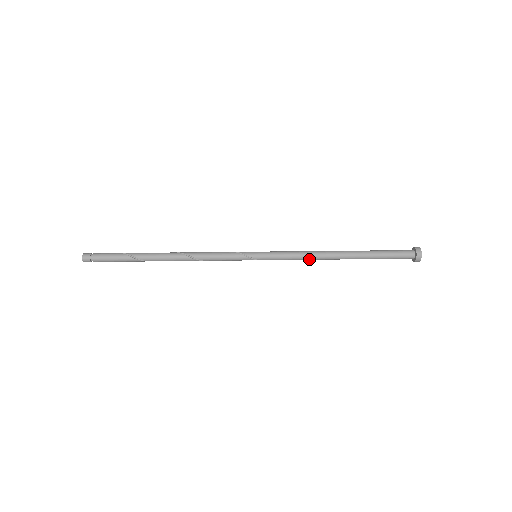
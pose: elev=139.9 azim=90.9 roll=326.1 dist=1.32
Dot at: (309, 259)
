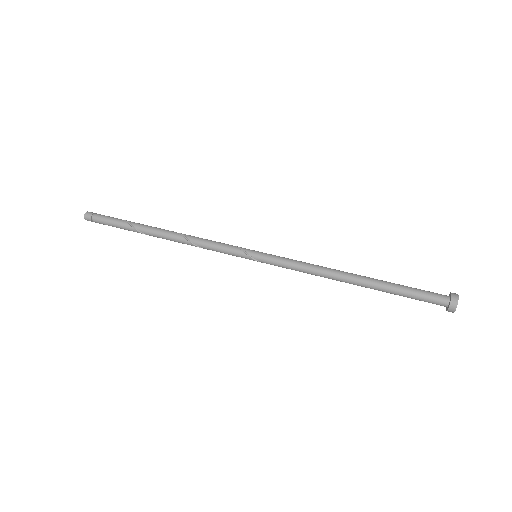
Dot at: (315, 274)
